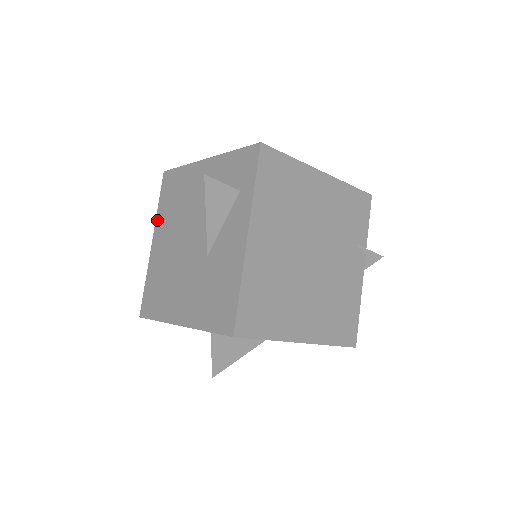
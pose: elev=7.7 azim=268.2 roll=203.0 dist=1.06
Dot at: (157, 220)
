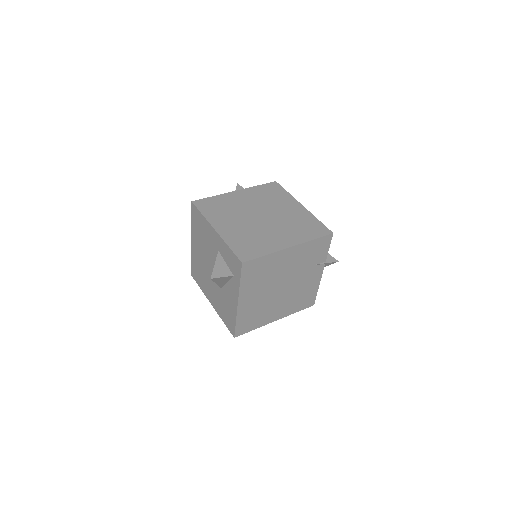
Dot at: (192, 231)
